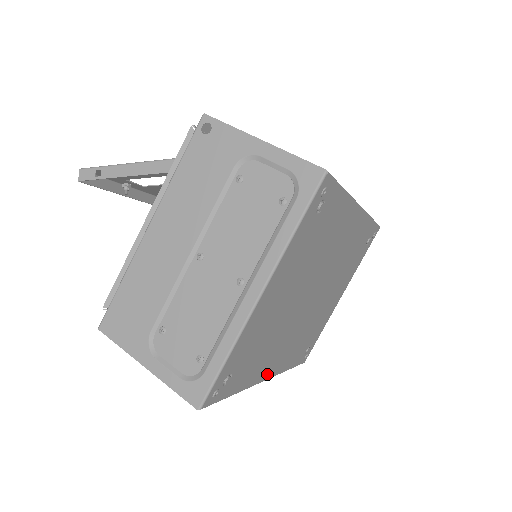
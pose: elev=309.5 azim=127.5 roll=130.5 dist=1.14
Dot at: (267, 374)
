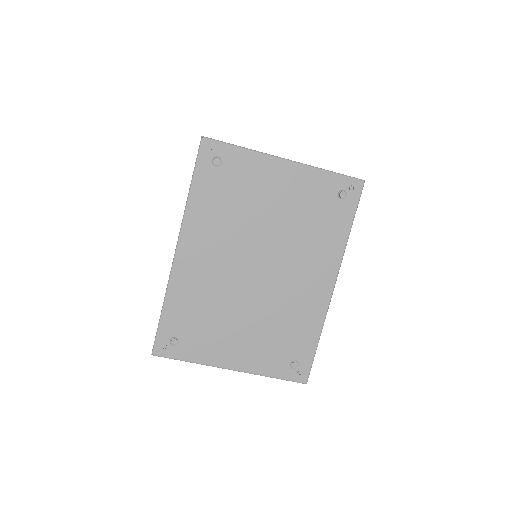
Dot at: (185, 245)
